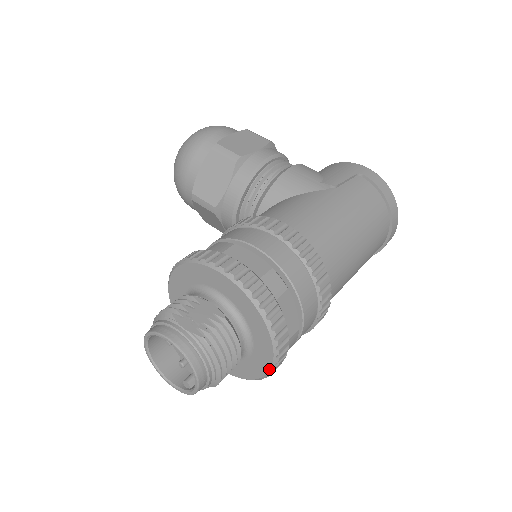
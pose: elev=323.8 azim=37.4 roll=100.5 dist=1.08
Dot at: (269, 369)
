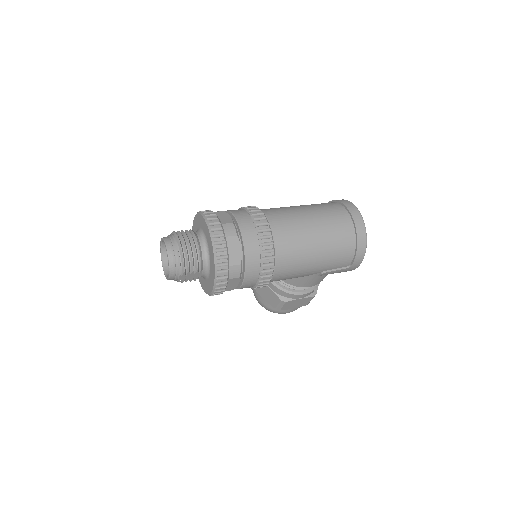
Dot at: (210, 237)
